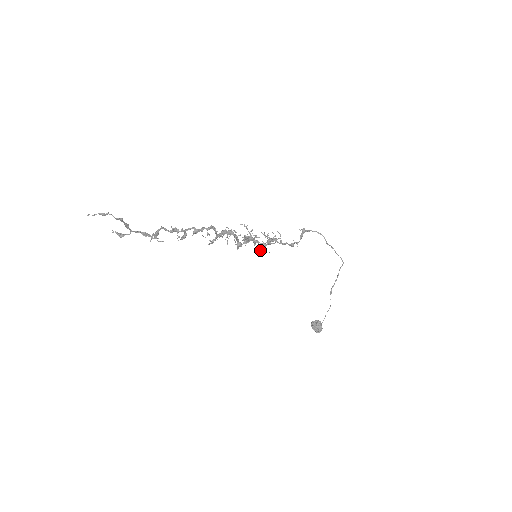
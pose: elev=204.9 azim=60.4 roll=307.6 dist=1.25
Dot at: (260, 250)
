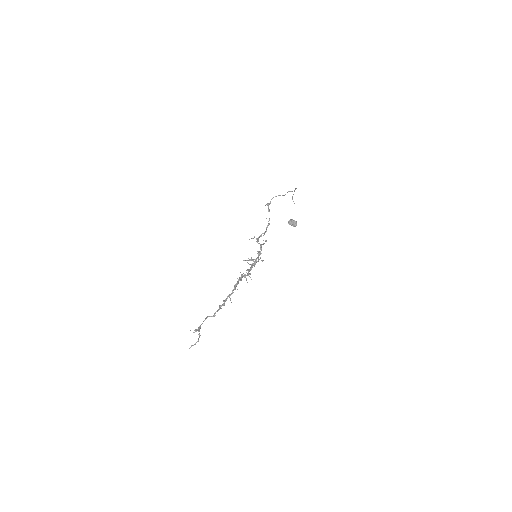
Dot at: (260, 258)
